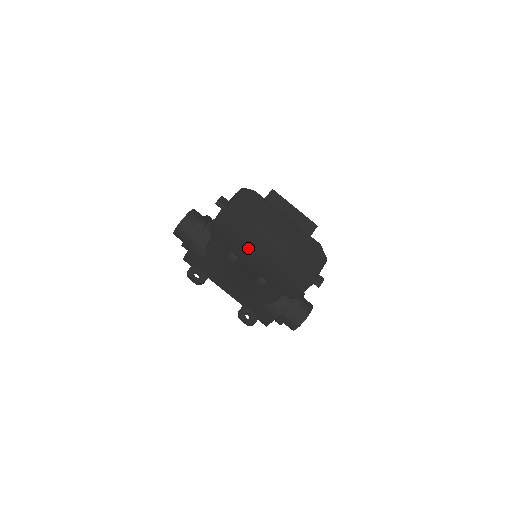
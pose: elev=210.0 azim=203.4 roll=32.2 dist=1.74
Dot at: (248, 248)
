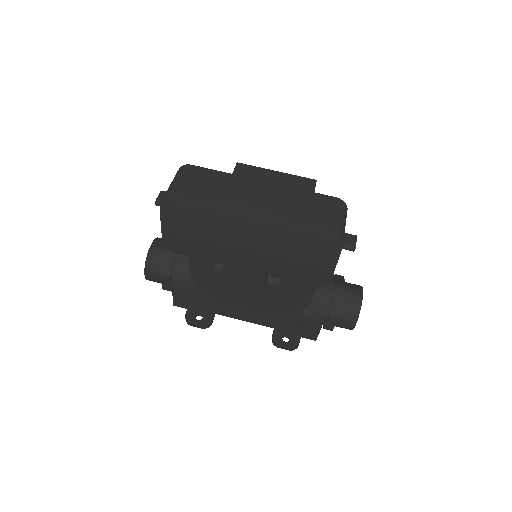
Dot at: (226, 242)
